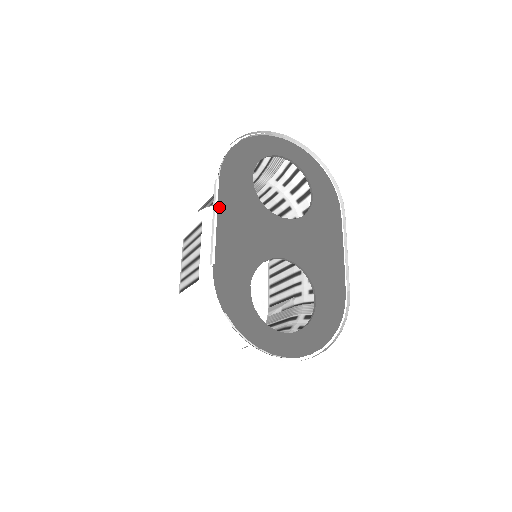
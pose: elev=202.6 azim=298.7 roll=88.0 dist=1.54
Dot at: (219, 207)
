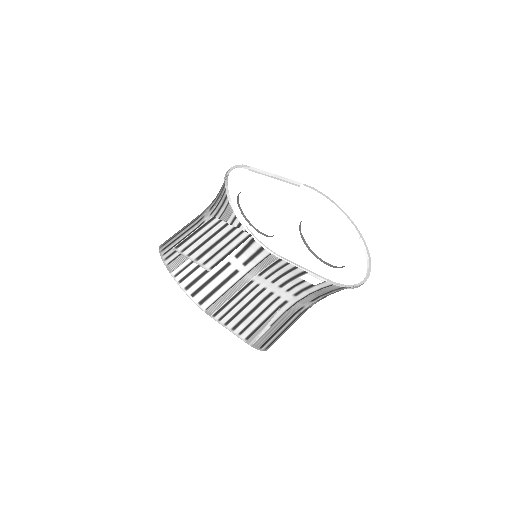
Dot at: occluded
